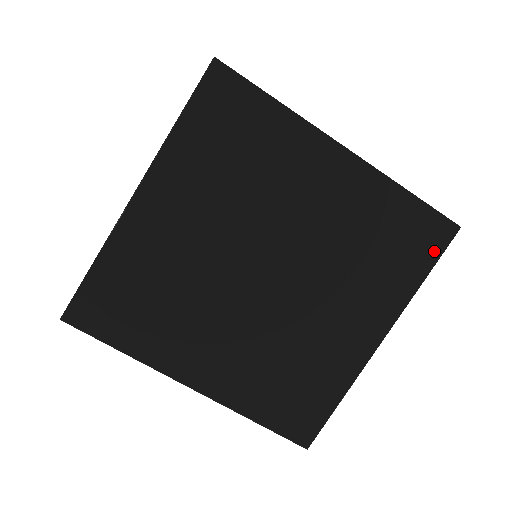
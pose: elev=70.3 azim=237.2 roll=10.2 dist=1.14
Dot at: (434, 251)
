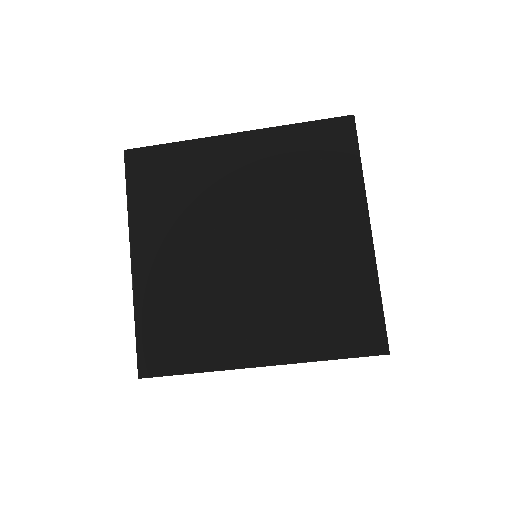
Dot at: (350, 143)
